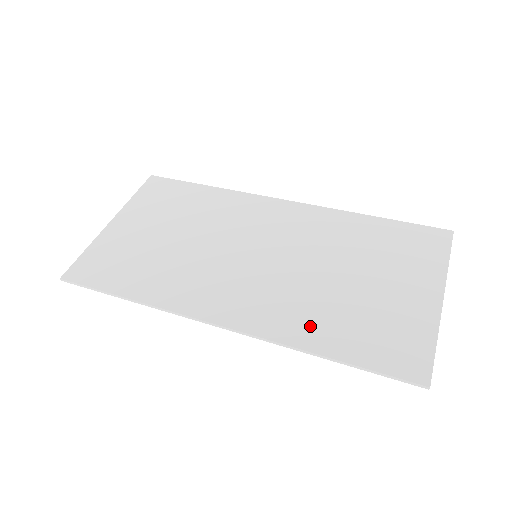
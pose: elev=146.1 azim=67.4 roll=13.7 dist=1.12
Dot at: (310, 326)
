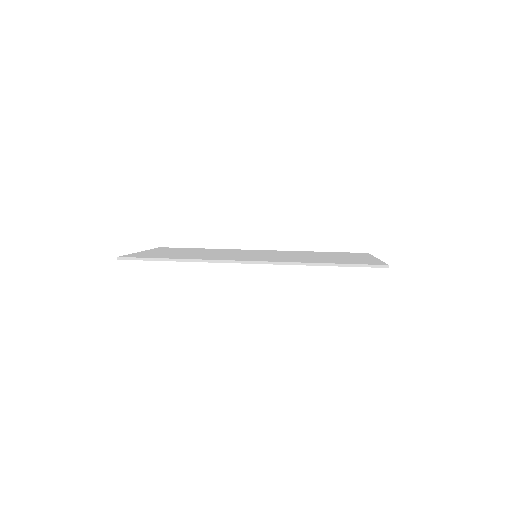
Dot at: occluded
